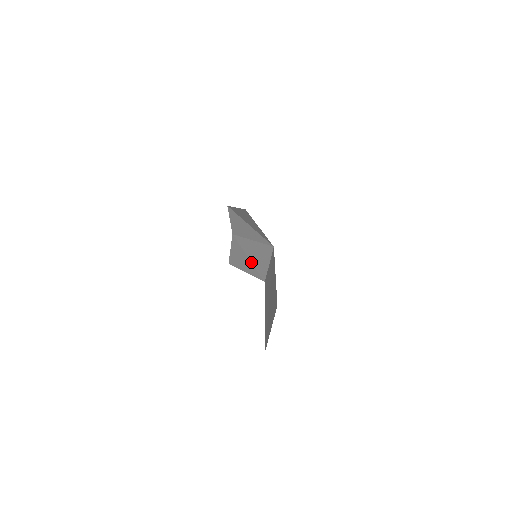
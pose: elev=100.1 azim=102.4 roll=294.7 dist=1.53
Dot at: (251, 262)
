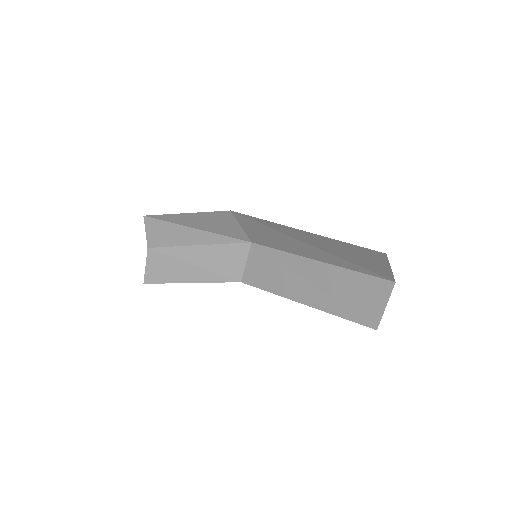
Dot at: (205, 269)
